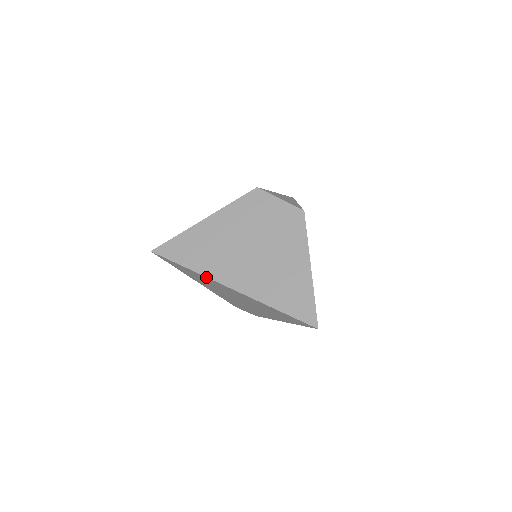
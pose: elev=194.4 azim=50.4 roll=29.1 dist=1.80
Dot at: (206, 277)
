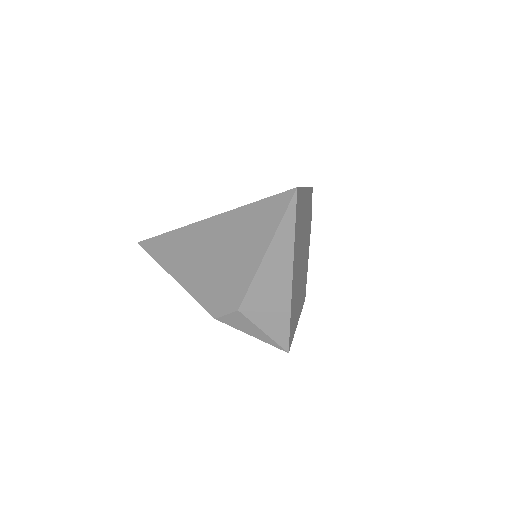
Dot at: (181, 228)
